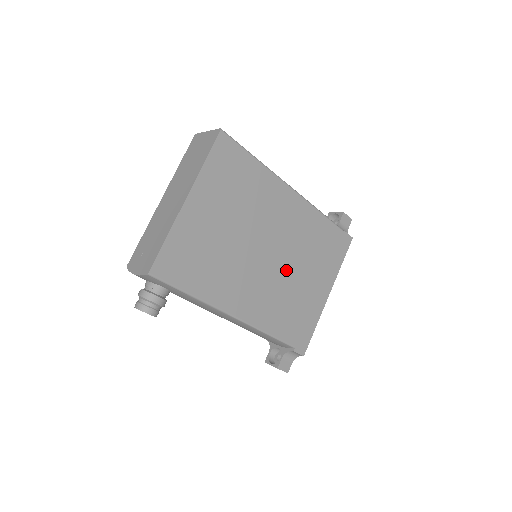
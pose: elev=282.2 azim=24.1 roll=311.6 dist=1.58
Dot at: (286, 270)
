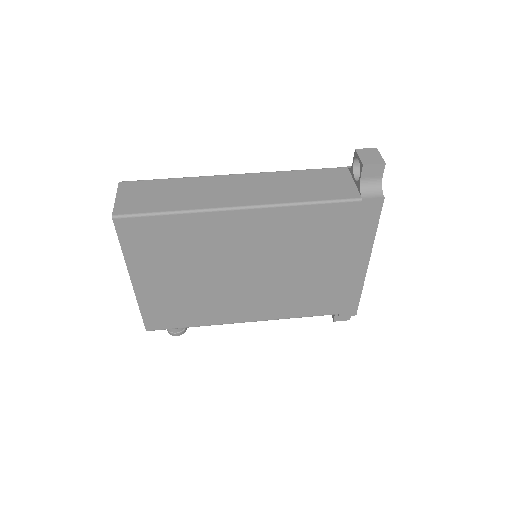
Dot at: (287, 273)
